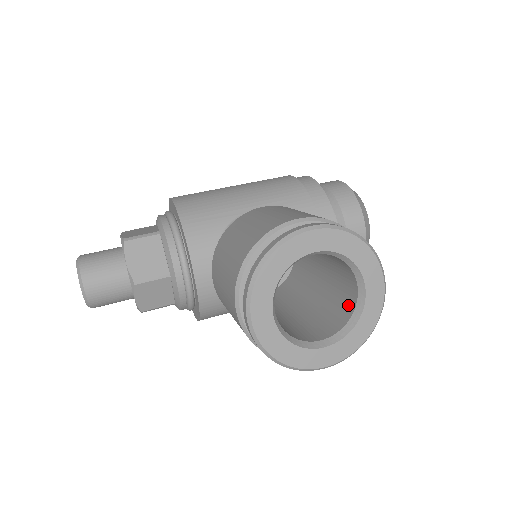
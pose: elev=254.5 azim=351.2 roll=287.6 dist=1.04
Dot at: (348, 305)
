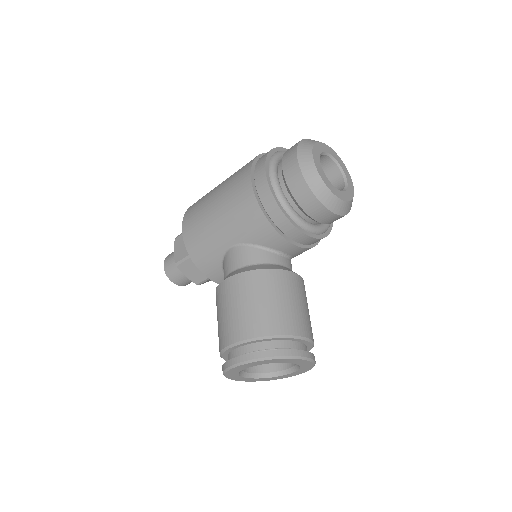
Dot at: occluded
